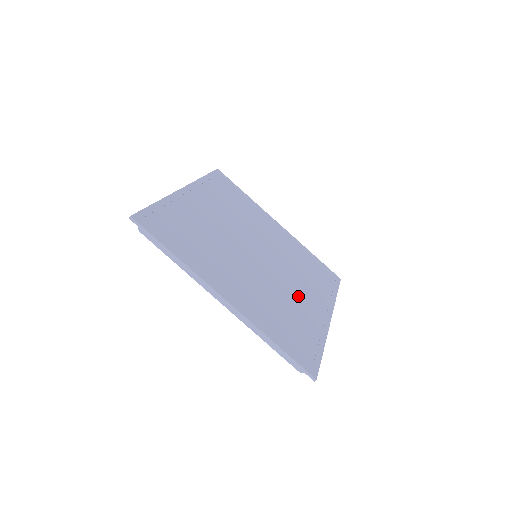
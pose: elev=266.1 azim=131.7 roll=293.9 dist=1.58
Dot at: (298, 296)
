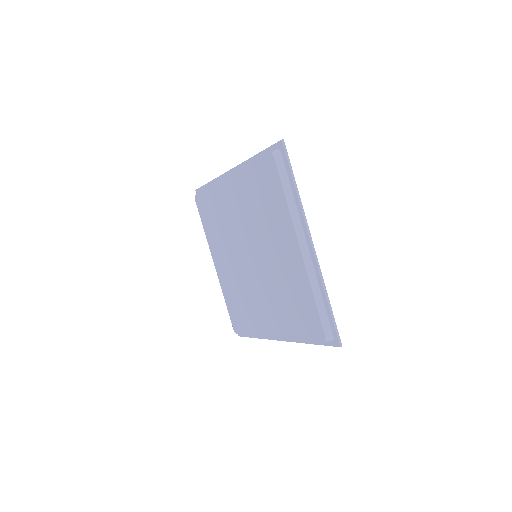
Dot at: occluded
